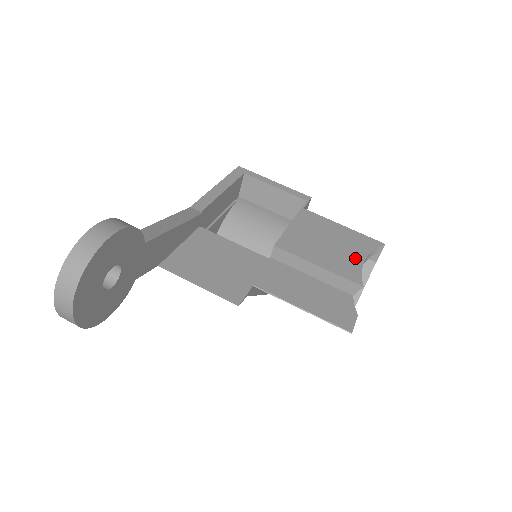
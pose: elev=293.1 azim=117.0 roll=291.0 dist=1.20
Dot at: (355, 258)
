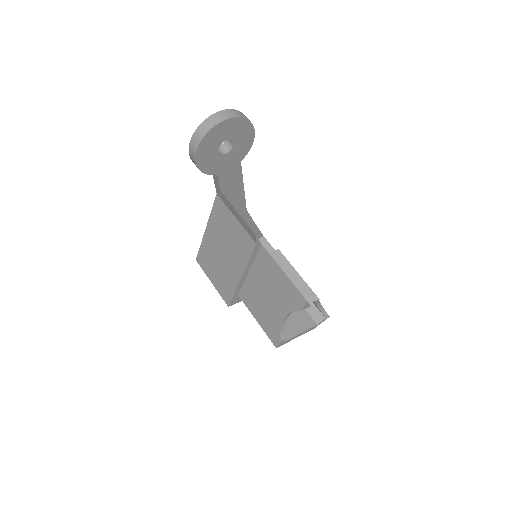
Dot at: occluded
